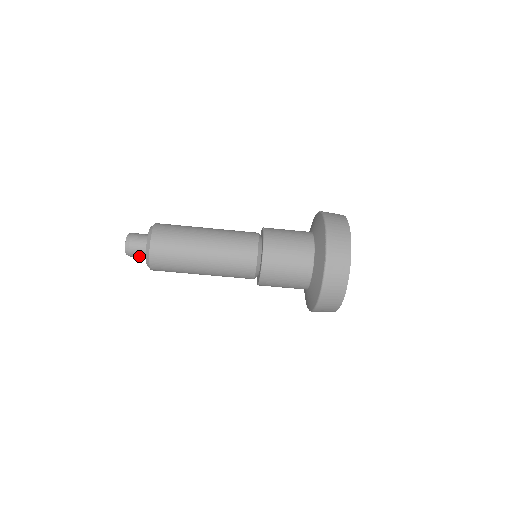
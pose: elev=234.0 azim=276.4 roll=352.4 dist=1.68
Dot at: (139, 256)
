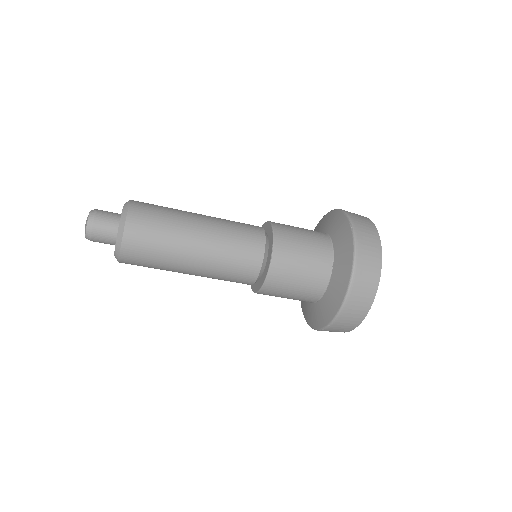
Dot at: (105, 235)
